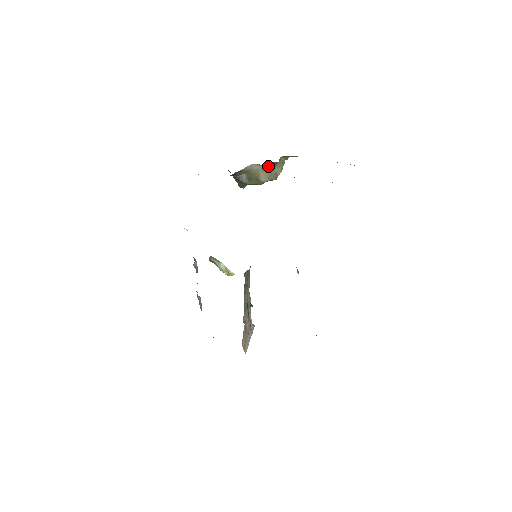
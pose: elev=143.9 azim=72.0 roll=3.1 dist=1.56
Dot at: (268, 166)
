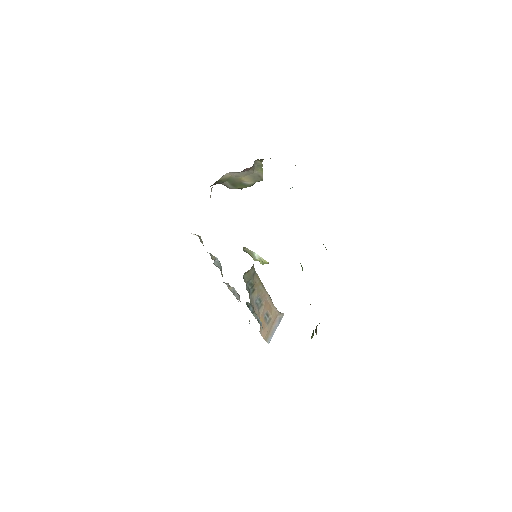
Dot at: (245, 171)
